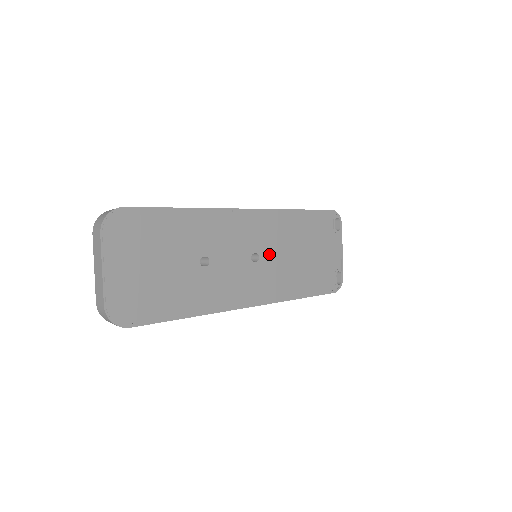
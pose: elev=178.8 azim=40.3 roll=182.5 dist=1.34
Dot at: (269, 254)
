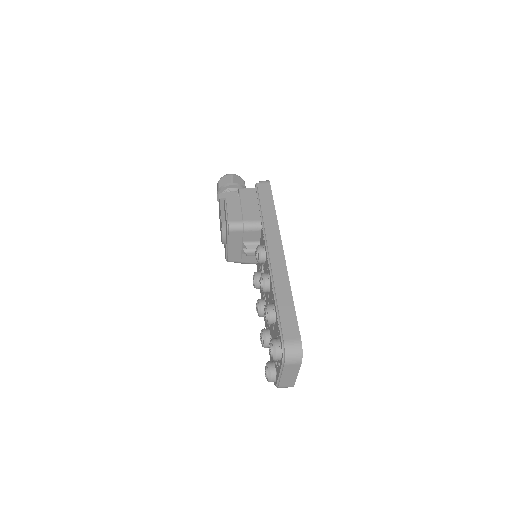
Dot at: occluded
